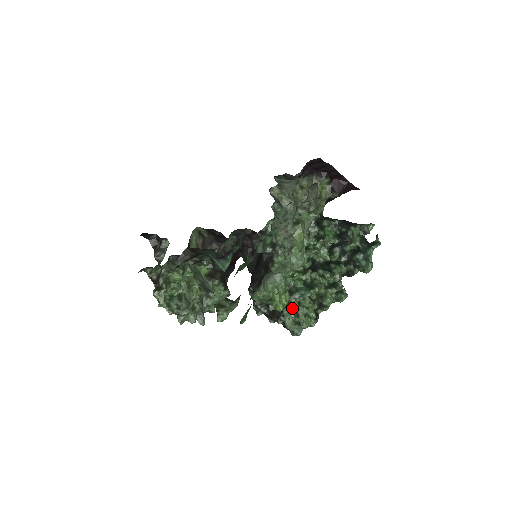
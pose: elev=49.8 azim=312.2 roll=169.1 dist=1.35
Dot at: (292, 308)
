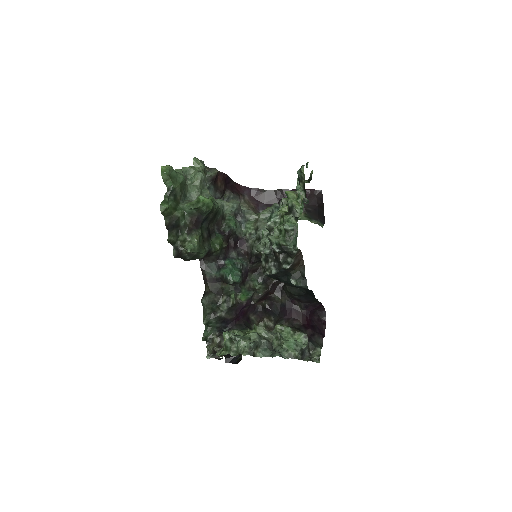
Dot at: (274, 232)
